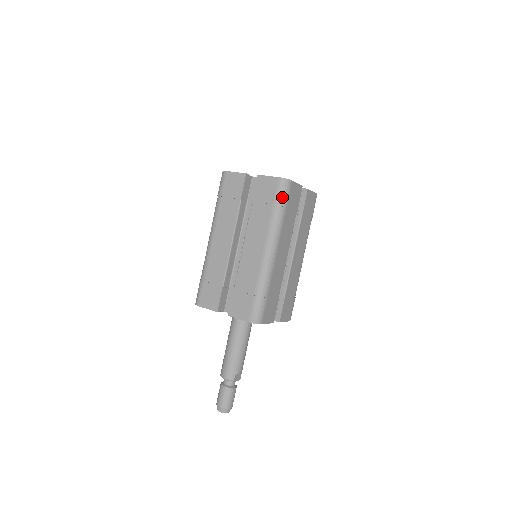
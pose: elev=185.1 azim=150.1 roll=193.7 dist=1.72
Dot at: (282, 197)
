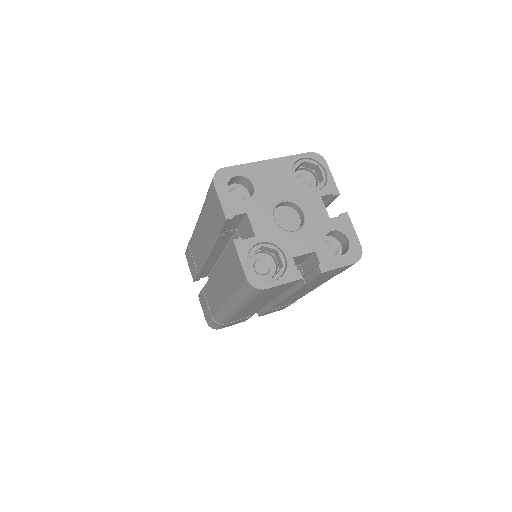
Dot at: (246, 294)
